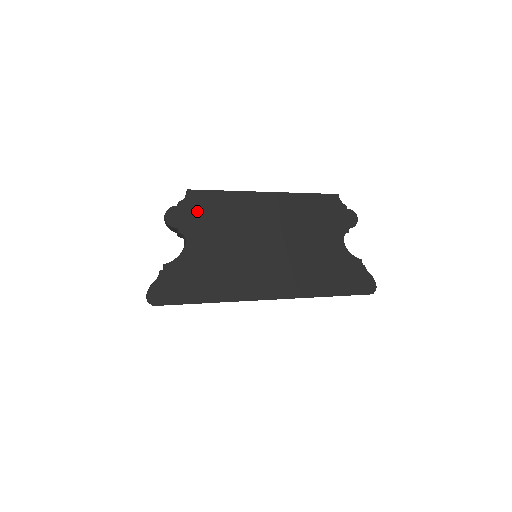
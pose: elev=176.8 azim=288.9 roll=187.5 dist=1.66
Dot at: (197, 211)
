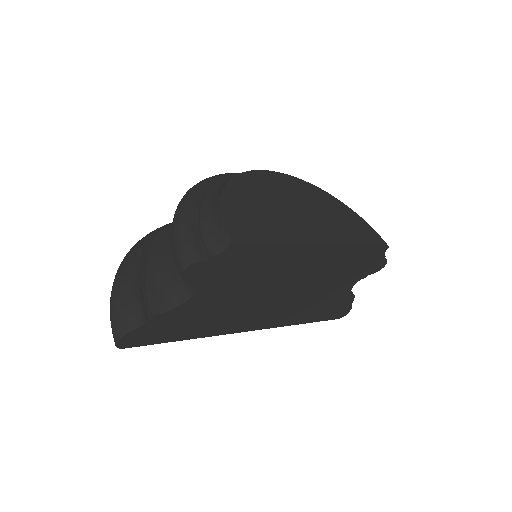
Dot at: (228, 265)
